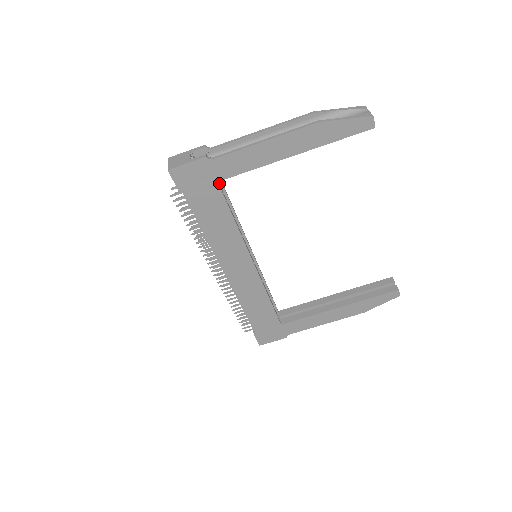
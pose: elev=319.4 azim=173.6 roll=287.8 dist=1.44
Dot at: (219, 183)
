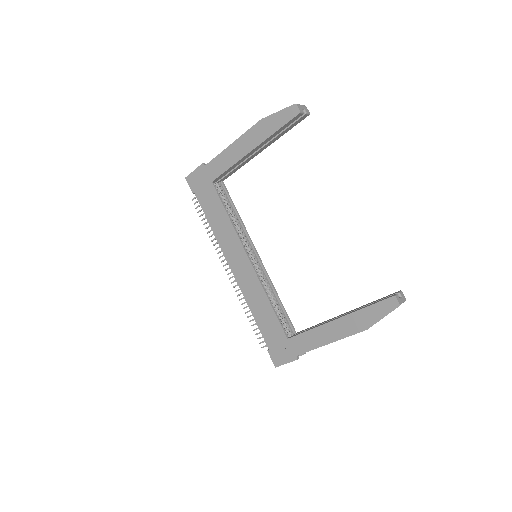
Dot at: (225, 192)
